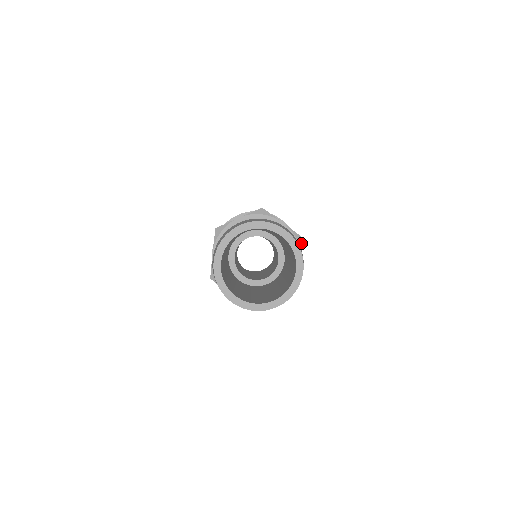
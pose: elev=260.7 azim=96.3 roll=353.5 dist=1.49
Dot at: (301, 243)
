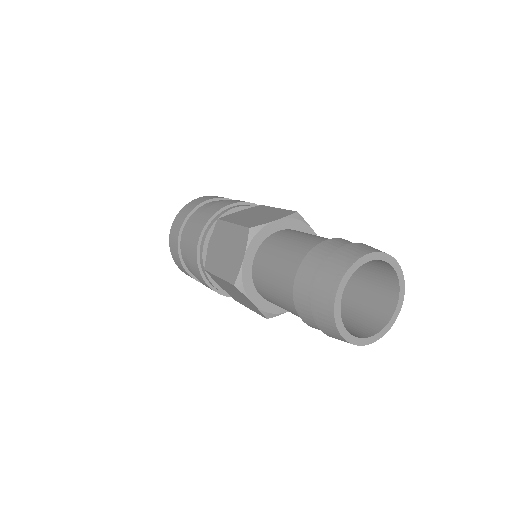
Dot at: (300, 217)
